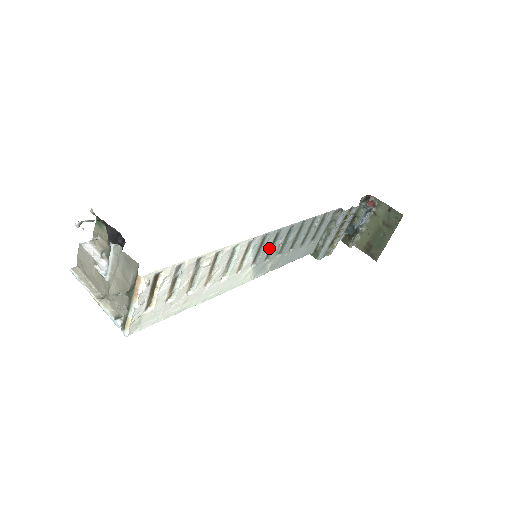
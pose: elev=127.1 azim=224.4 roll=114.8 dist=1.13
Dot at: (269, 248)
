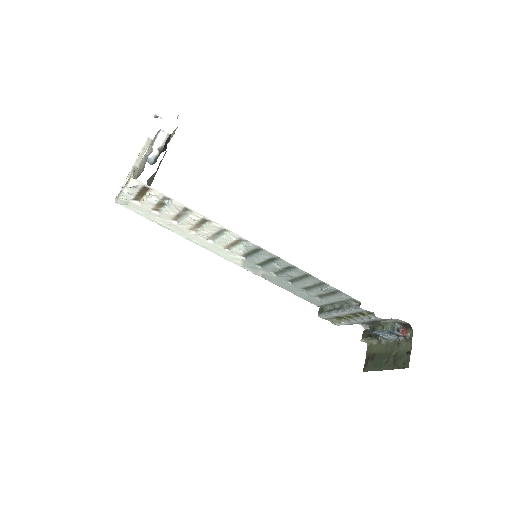
Dot at: (263, 260)
